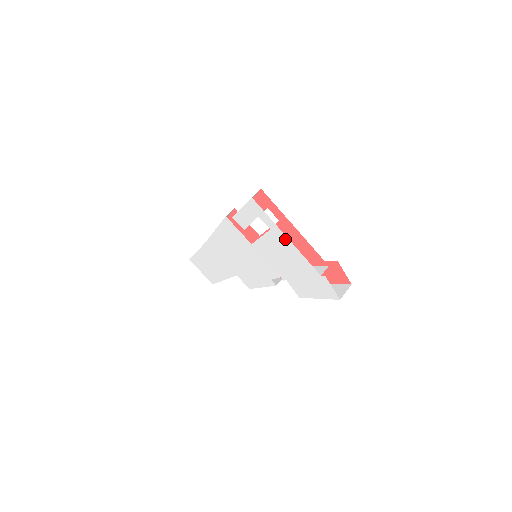
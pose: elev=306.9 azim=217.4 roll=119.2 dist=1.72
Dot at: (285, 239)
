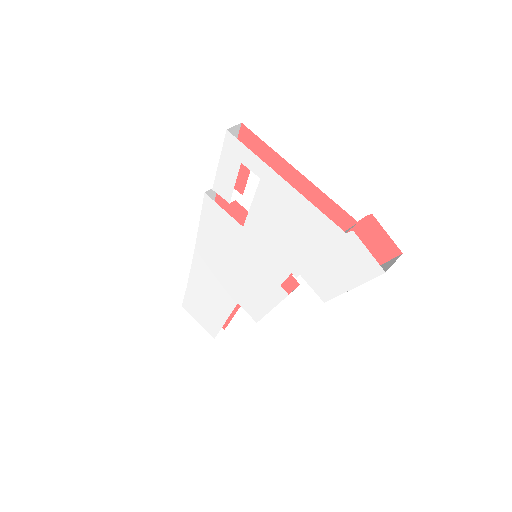
Dot at: (282, 185)
